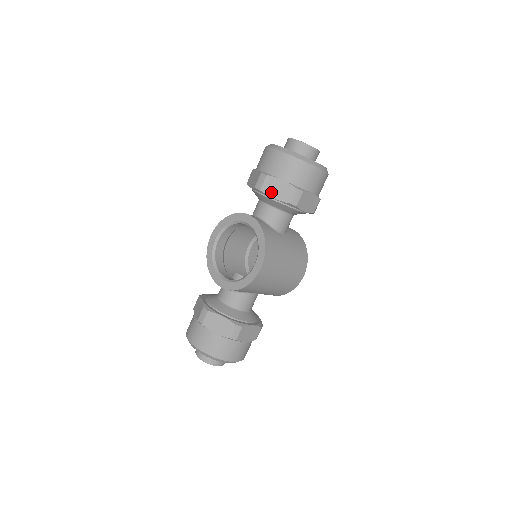
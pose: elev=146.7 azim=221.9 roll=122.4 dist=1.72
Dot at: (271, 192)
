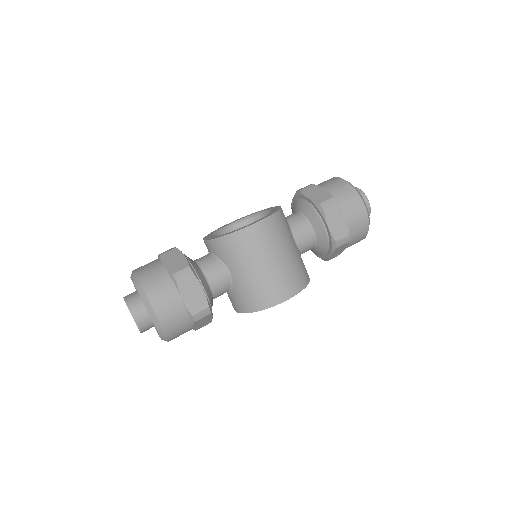
Dot at: (309, 193)
